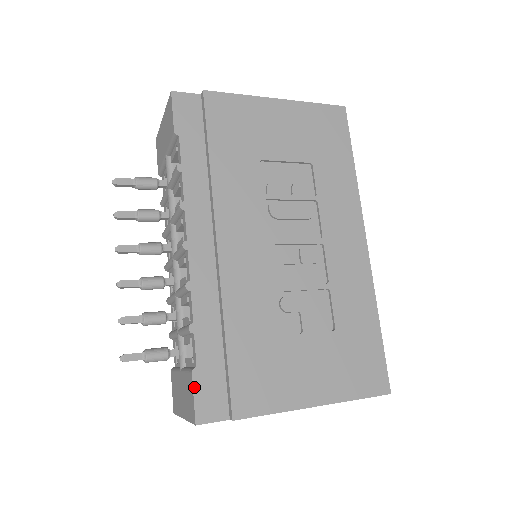
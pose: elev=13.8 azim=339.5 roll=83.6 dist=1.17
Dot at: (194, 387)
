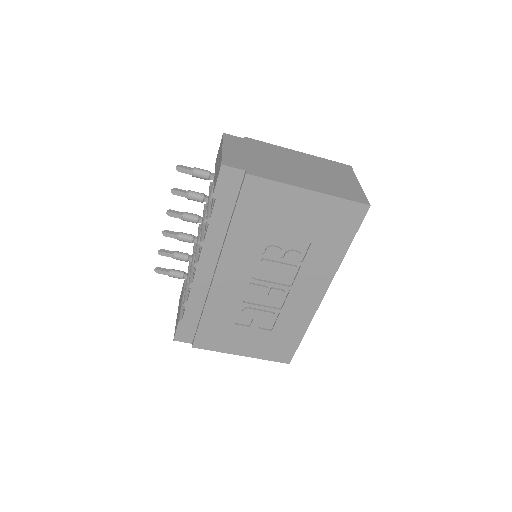
Dot at: (178, 327)
